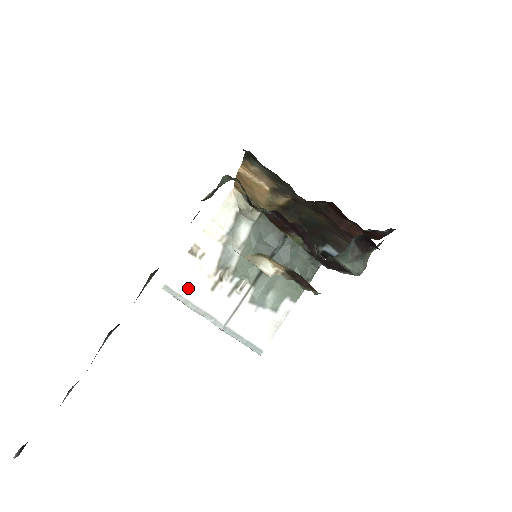
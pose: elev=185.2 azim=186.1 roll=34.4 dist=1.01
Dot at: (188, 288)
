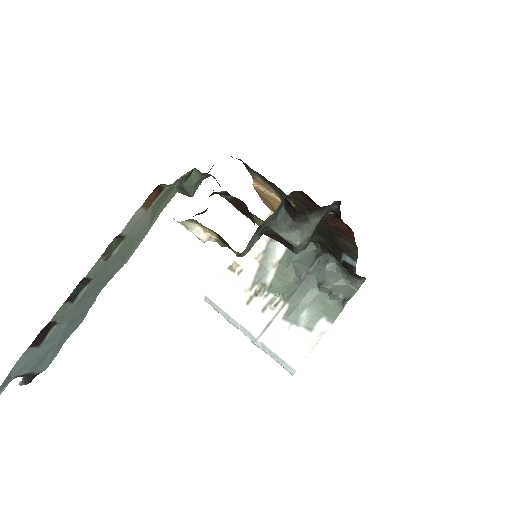
Dot at: (225, 301)
